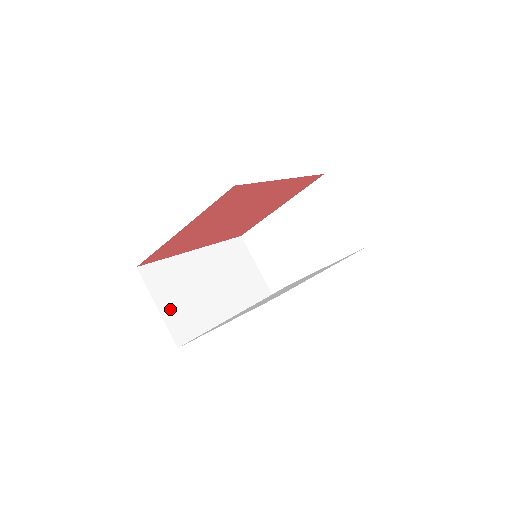
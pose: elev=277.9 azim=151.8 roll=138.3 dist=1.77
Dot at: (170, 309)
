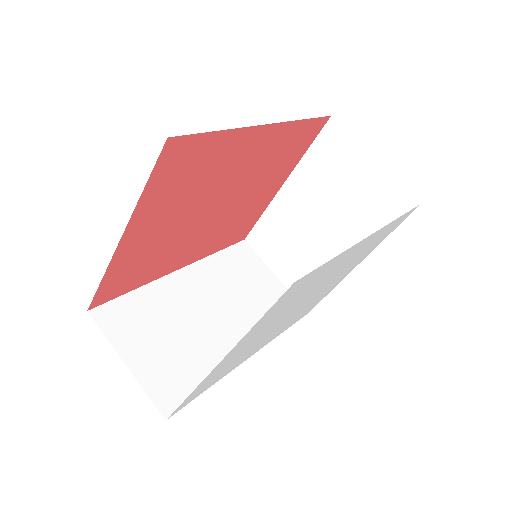
Dot at: (147, 362)
